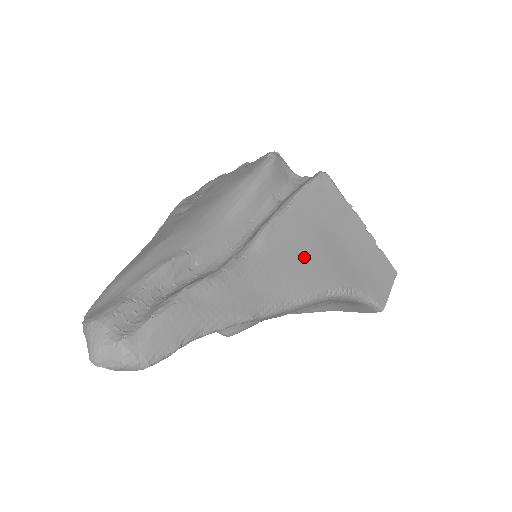
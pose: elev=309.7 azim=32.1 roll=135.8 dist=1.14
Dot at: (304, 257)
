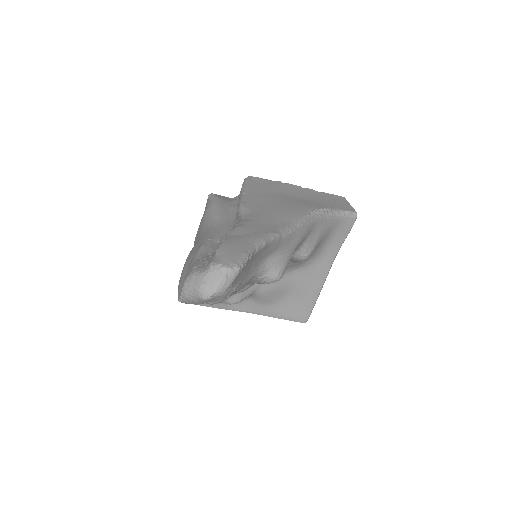
Dot at: (278, 206)
